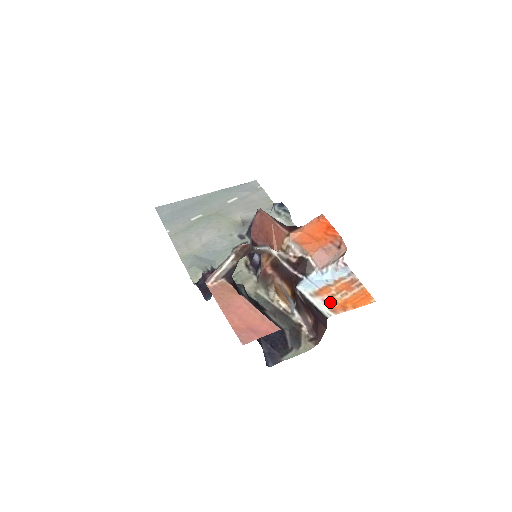
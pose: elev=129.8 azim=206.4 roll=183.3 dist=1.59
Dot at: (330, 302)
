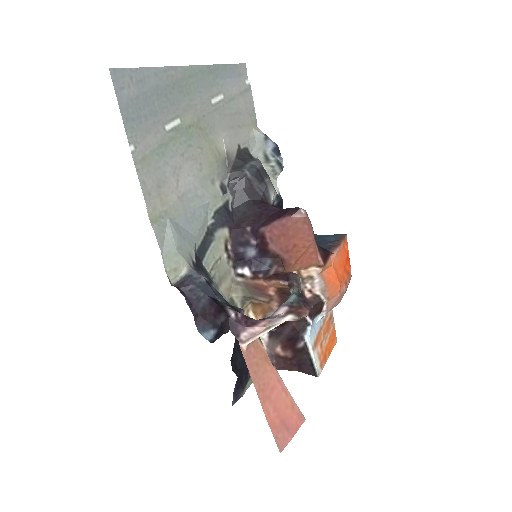
Dot at: (321, 354)
